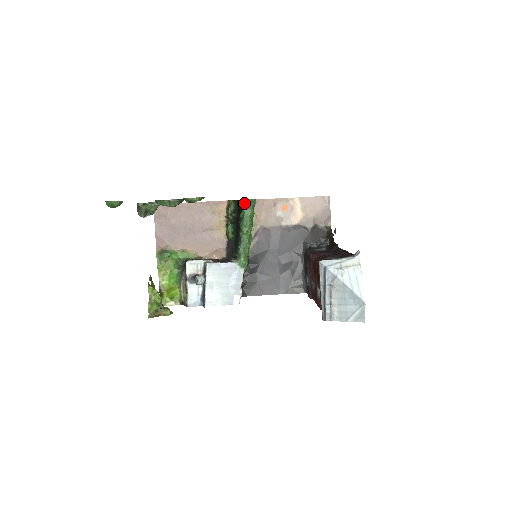
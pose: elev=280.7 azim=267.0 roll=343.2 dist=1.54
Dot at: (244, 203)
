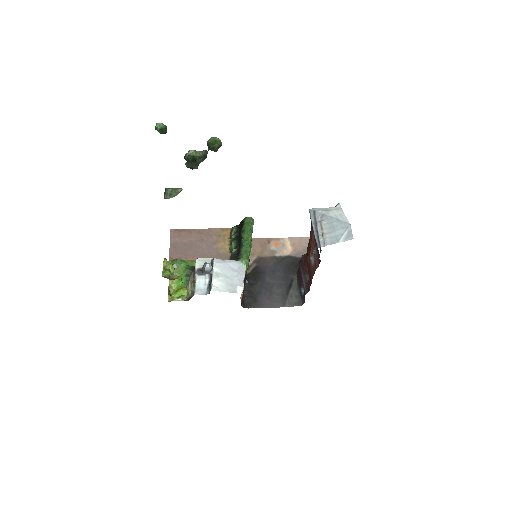
Dot at: (245, 220)
